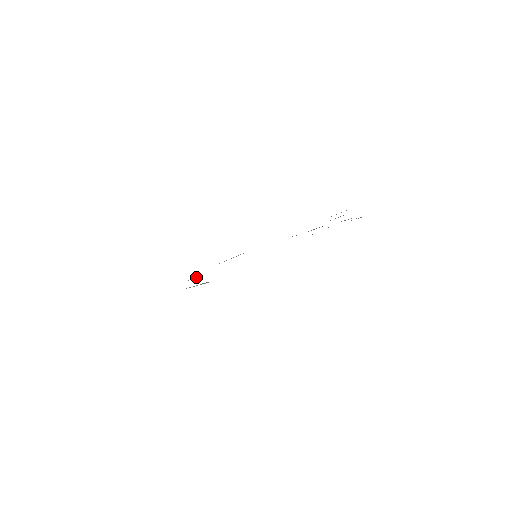
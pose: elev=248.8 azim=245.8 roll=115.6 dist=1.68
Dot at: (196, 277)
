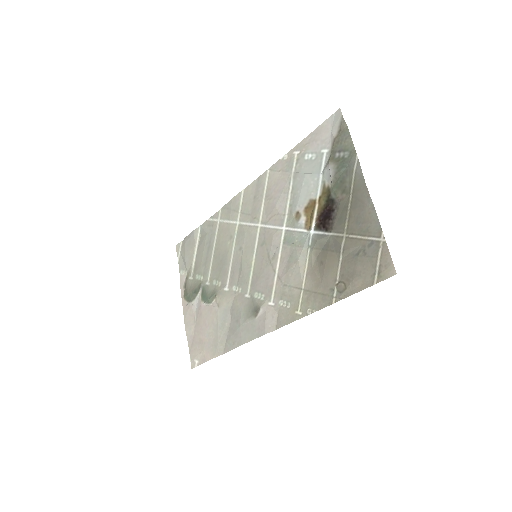
Dot at: (213, 296)
